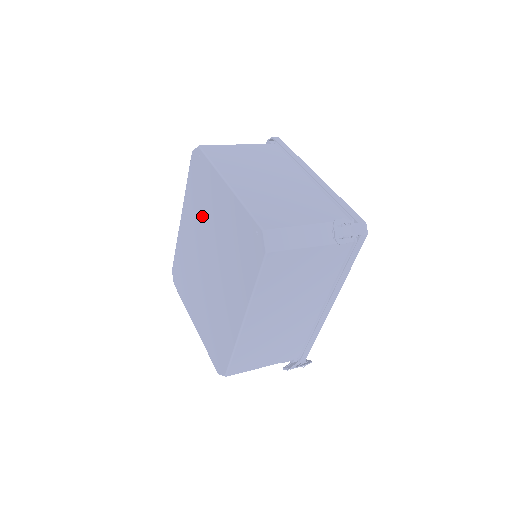
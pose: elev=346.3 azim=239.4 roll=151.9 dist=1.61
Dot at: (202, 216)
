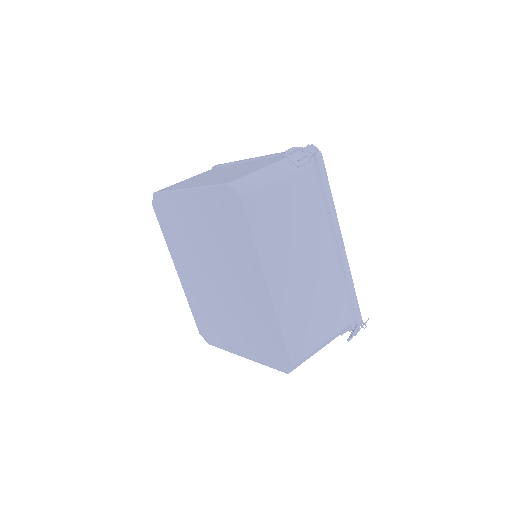
Dot at: (188, 245)
